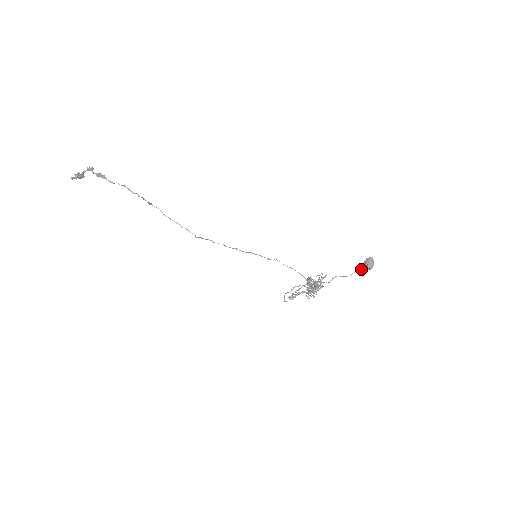
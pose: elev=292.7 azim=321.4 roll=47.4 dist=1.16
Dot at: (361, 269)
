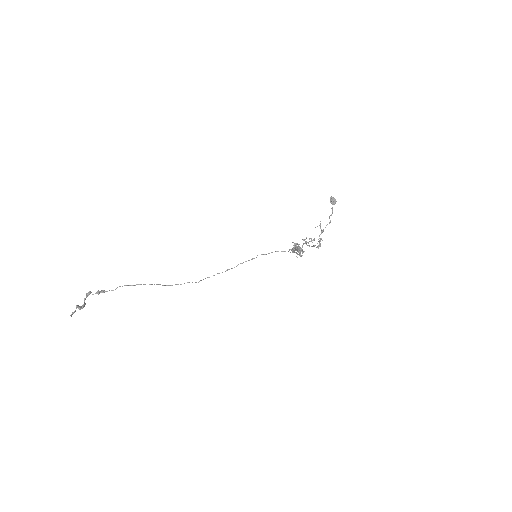
Dot at: occluded
